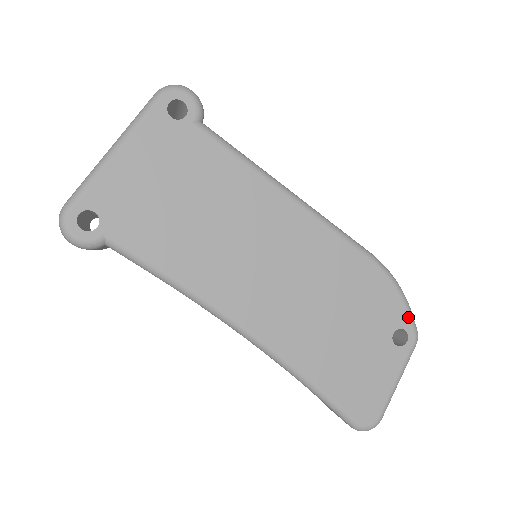
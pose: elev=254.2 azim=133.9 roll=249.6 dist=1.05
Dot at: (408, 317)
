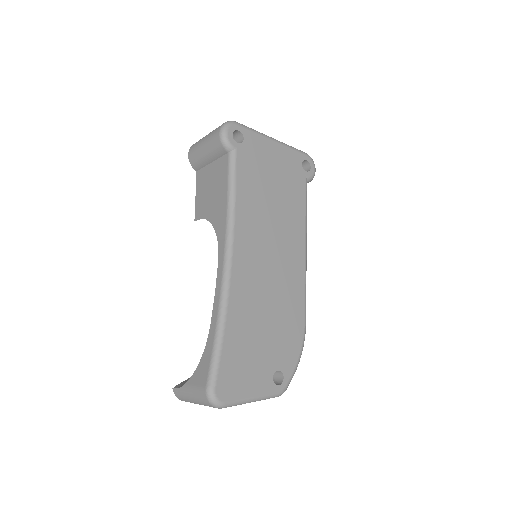
Dot at: (291, 374)
